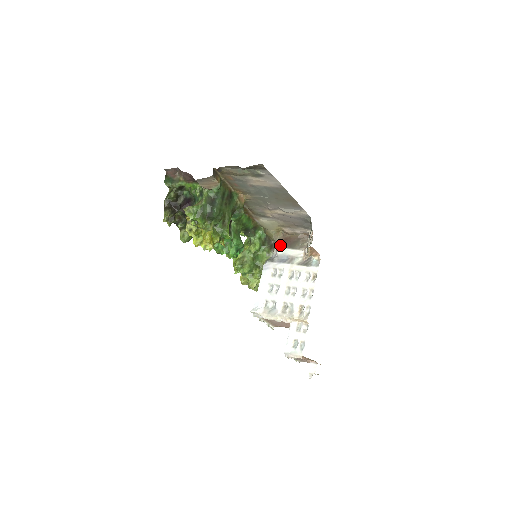
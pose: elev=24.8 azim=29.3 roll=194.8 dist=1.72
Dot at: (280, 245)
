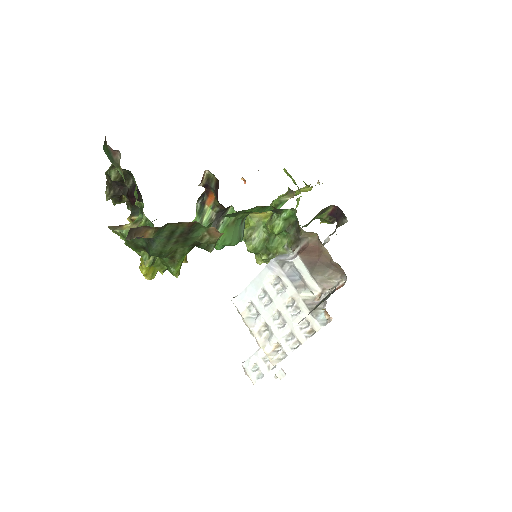
Dot at: (302, 253)
